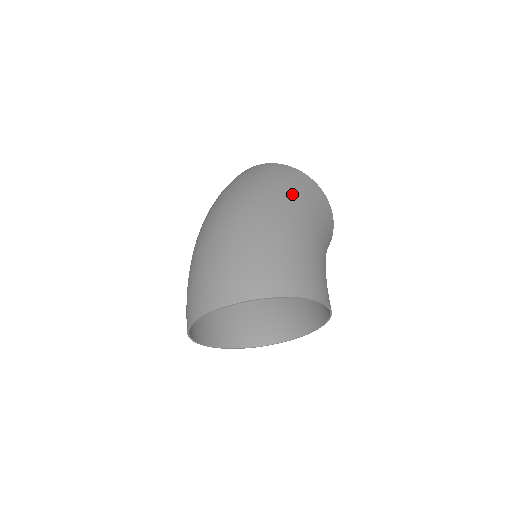
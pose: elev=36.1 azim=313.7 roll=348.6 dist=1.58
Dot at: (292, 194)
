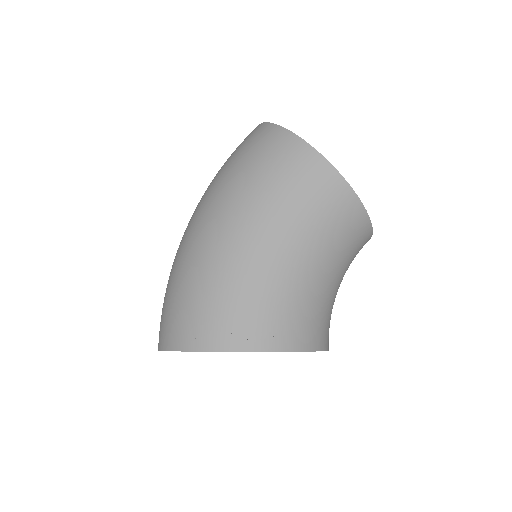
Dot at: (244, 186)
